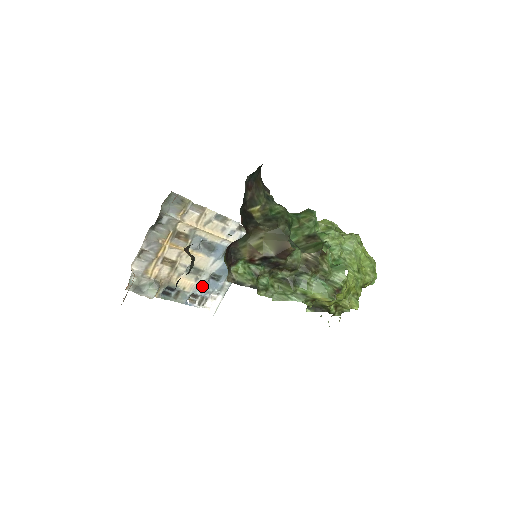
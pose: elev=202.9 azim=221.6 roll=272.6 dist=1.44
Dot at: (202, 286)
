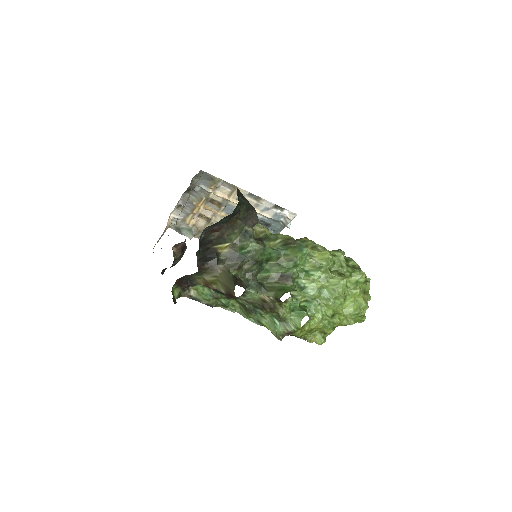
Dot at: occluded
